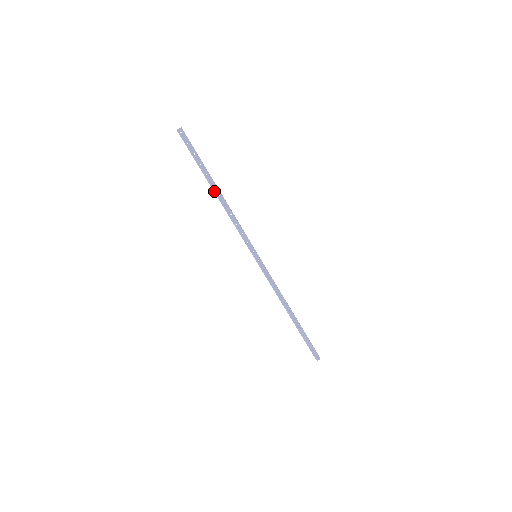
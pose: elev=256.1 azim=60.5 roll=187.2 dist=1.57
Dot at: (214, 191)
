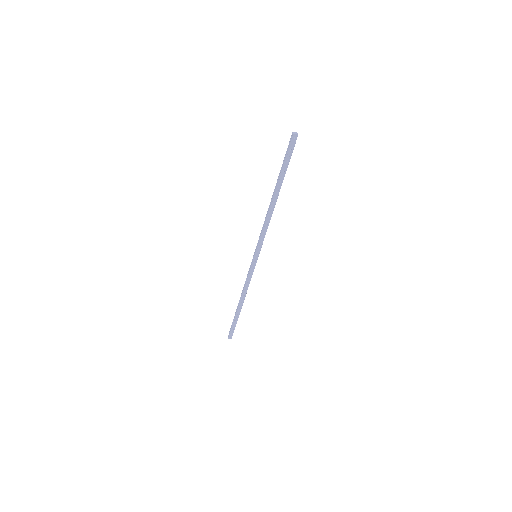
Dot at: (274, 196)
